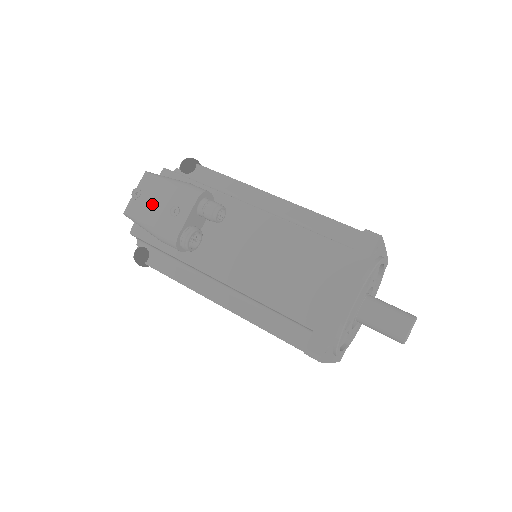
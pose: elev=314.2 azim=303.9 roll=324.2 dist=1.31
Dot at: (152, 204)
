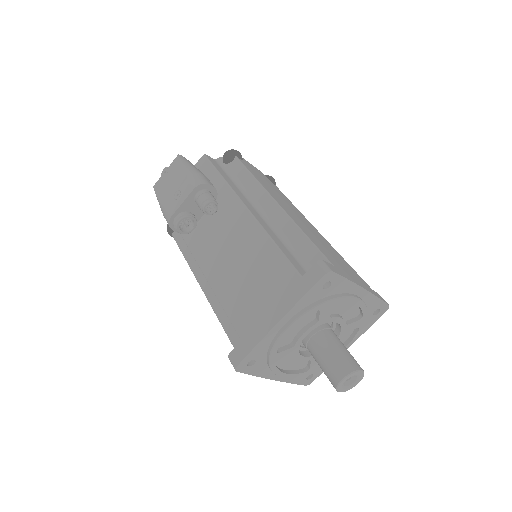
Dot at: (169, 184)
